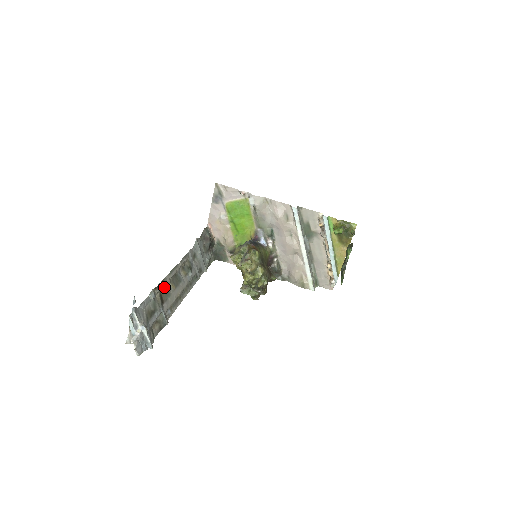
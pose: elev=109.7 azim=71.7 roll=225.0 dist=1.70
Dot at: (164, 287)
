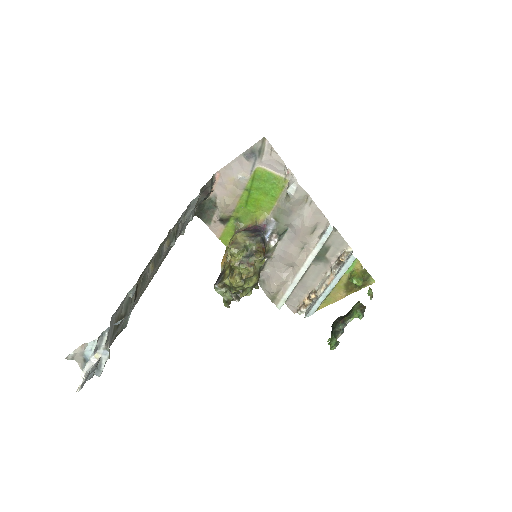
Dot at: occluded
